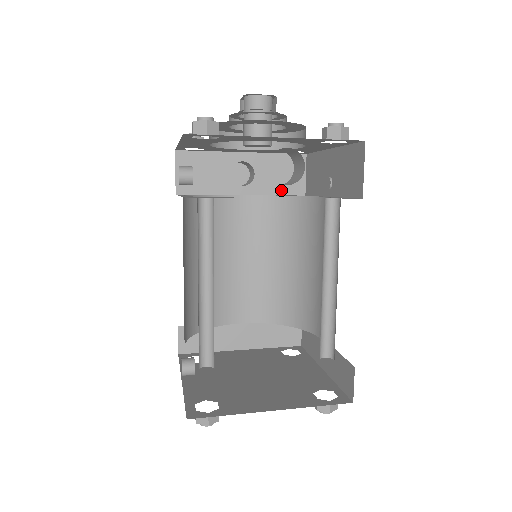
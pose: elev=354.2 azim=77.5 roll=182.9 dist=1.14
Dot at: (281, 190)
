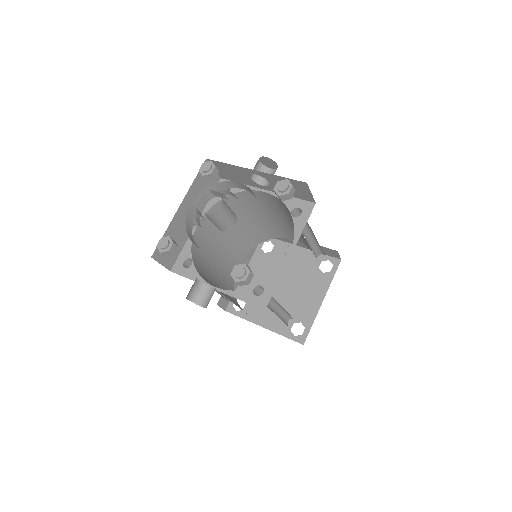
Dot at: (294, 195)
